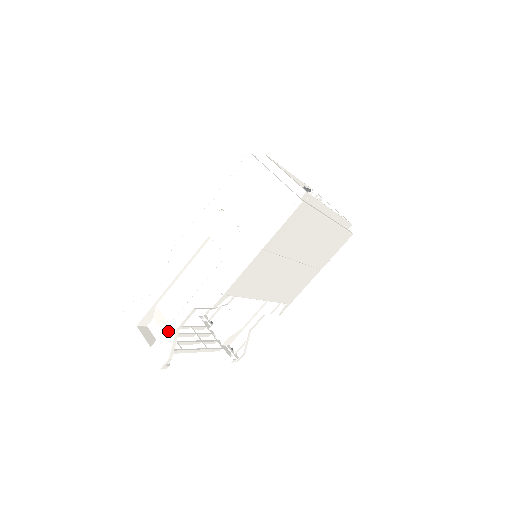
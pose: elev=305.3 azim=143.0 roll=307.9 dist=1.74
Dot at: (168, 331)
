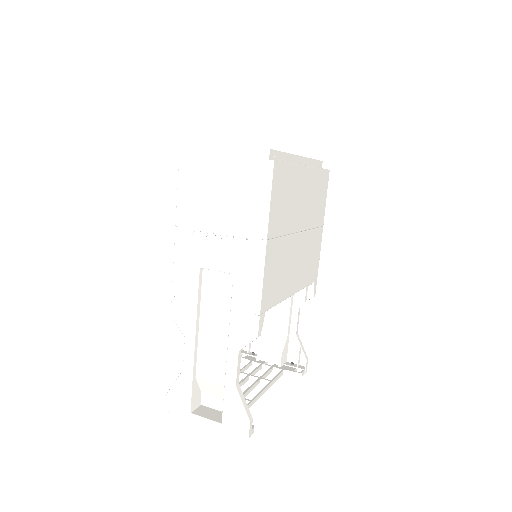
Dot at: (228, 394)
